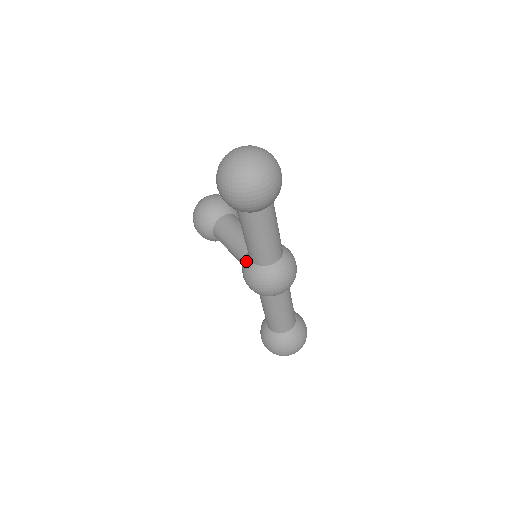
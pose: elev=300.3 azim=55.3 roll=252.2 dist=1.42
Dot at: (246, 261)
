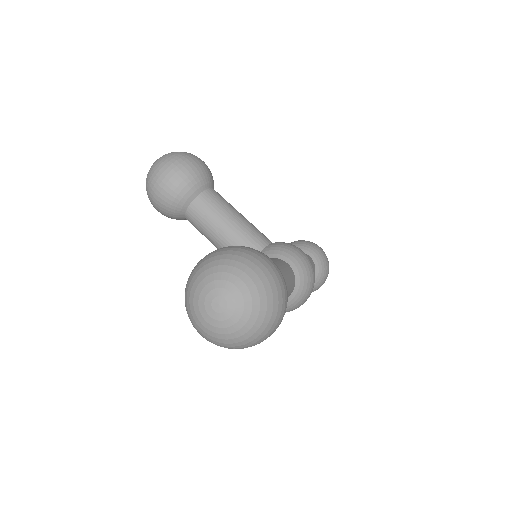
Dot at: occluded
